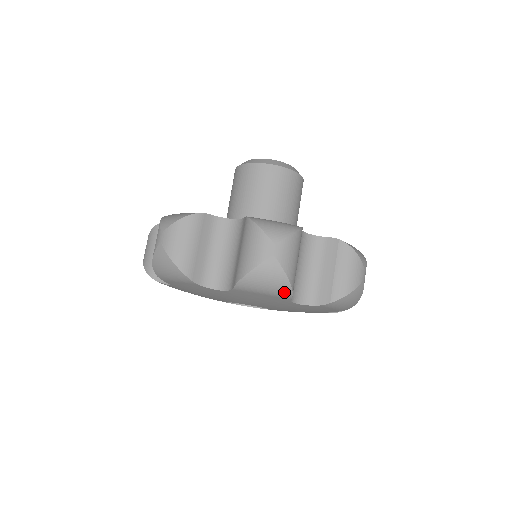
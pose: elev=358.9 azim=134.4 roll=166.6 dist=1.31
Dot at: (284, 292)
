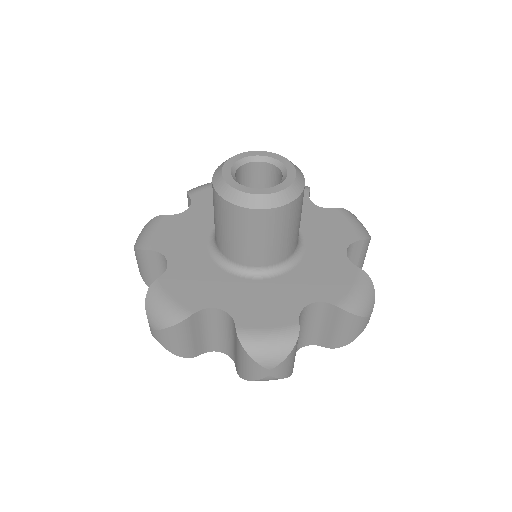
Dot at: occluded
